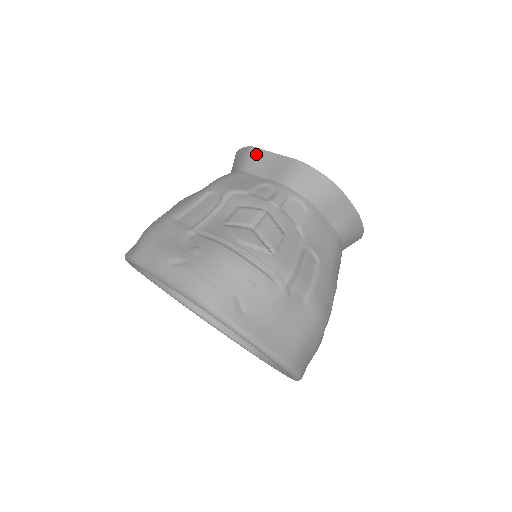
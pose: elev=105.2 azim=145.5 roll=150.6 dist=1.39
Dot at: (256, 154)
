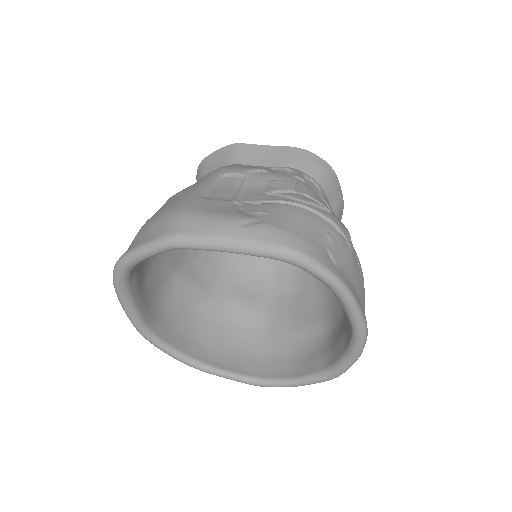
Dot at: (245, 148)
